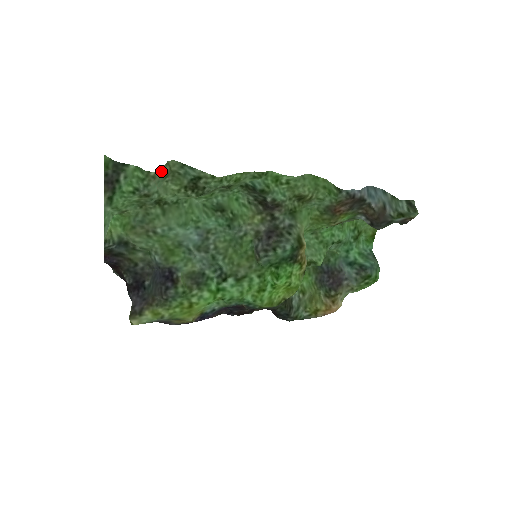
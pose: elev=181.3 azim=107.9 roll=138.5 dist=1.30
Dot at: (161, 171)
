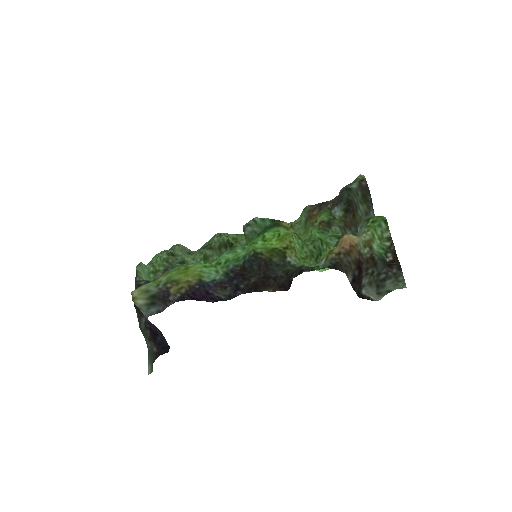
Dot at: (184, 248)
